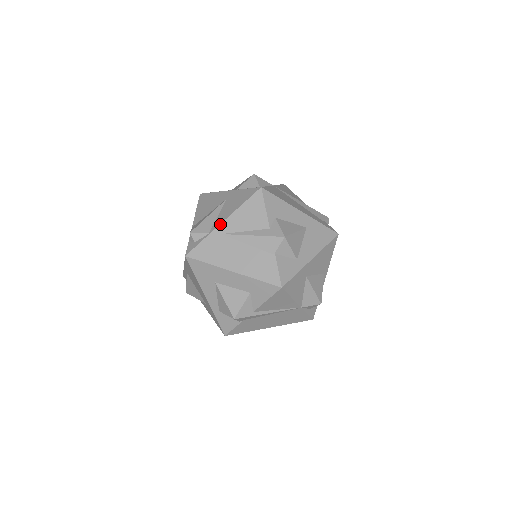
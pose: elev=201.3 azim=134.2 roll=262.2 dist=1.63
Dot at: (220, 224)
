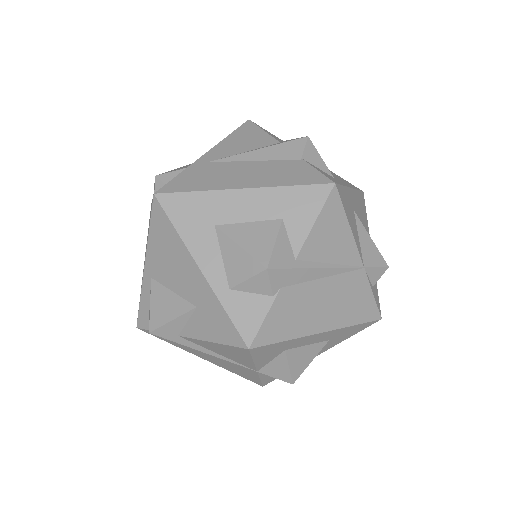
Dot at: (203, 155)
